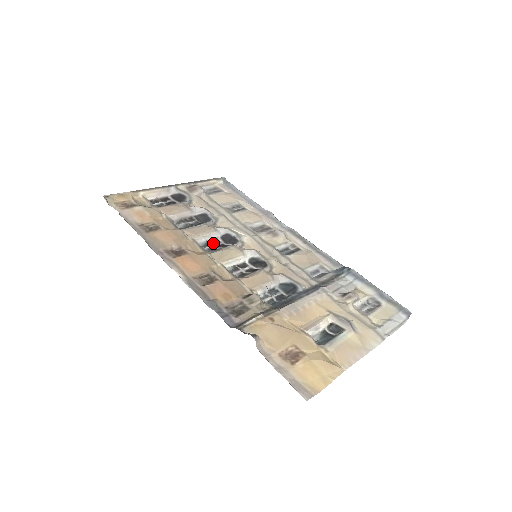
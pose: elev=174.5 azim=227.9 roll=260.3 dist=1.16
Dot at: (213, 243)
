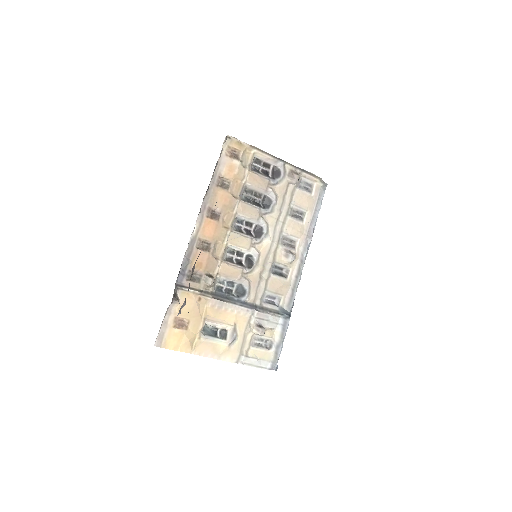
Dot at: (246, 224)
